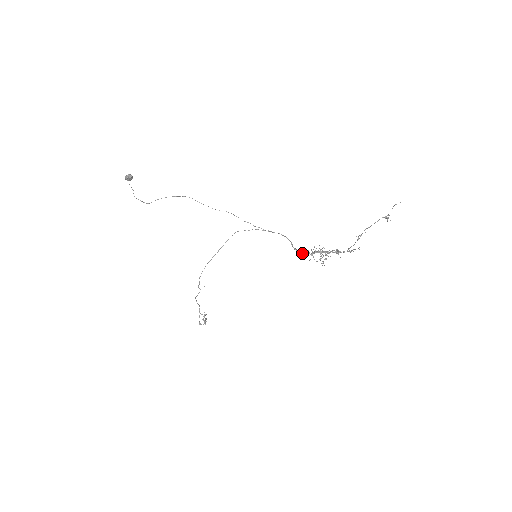
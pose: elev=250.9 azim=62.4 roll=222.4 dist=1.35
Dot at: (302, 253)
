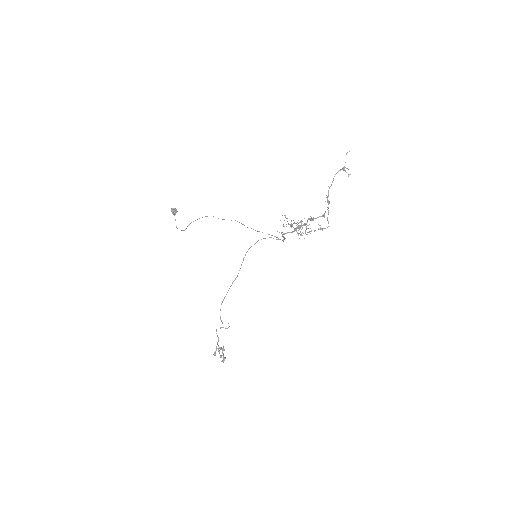
Dot at: (286, 233)
